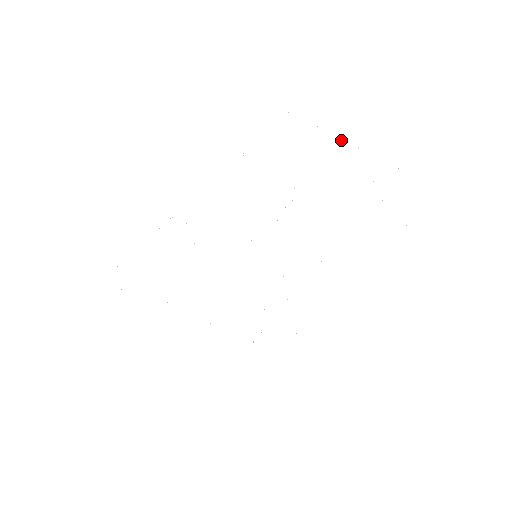
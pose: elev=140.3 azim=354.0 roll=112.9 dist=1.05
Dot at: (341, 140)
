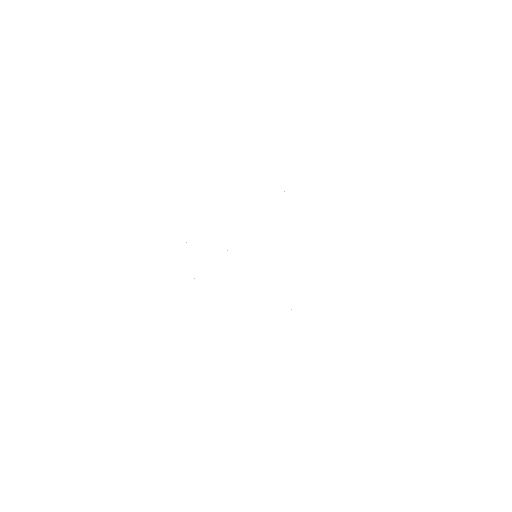
Dot at: occluded
